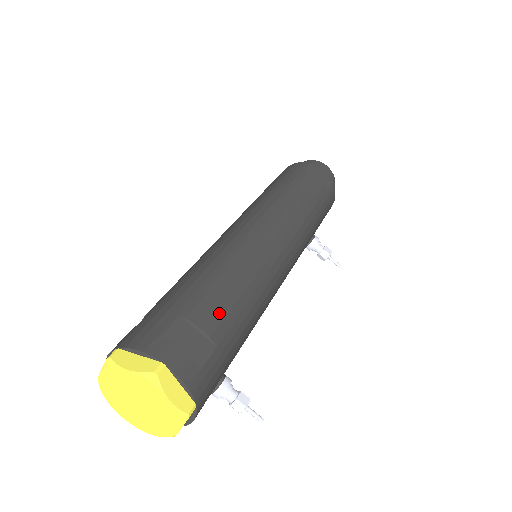
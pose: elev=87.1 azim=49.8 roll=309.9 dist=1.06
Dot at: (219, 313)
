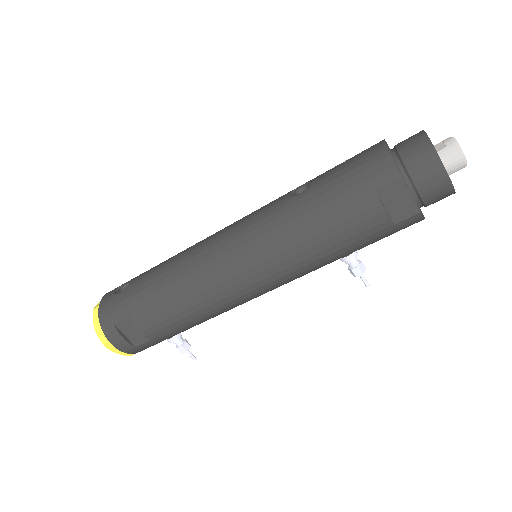
Dot at: (157, 326)
